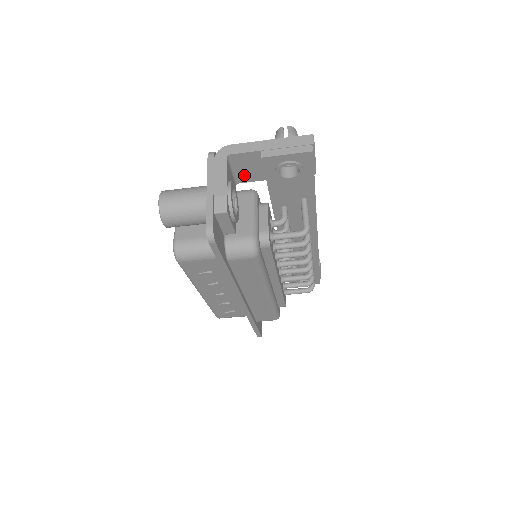
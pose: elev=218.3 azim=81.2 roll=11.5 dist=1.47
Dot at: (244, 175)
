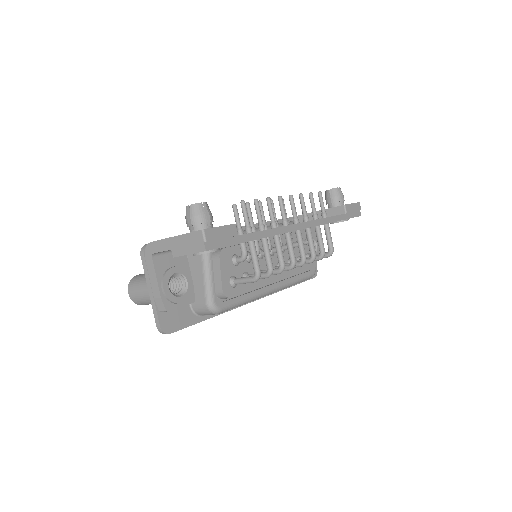
Dot at: occluded
